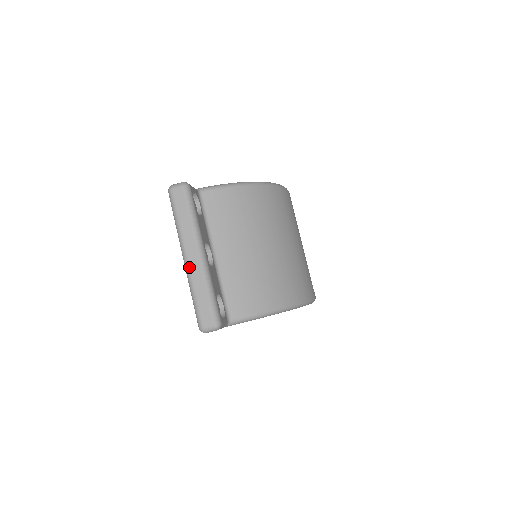
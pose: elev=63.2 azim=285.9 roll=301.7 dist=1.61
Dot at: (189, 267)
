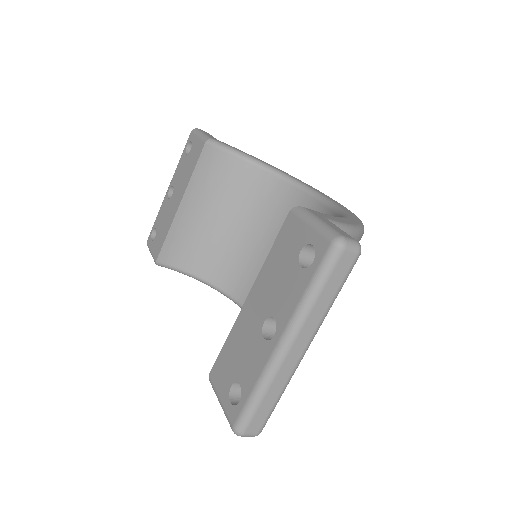
Dot at: (283, 361)
